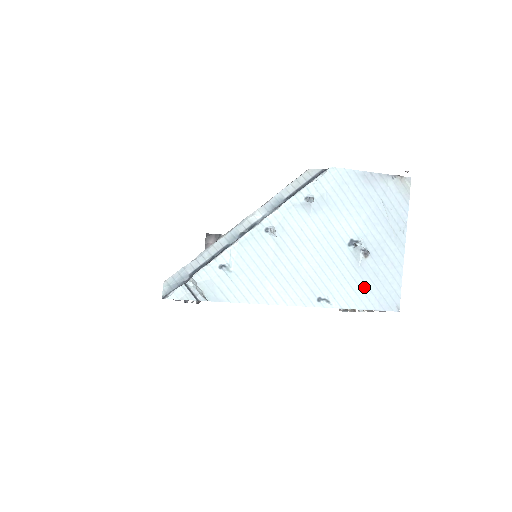
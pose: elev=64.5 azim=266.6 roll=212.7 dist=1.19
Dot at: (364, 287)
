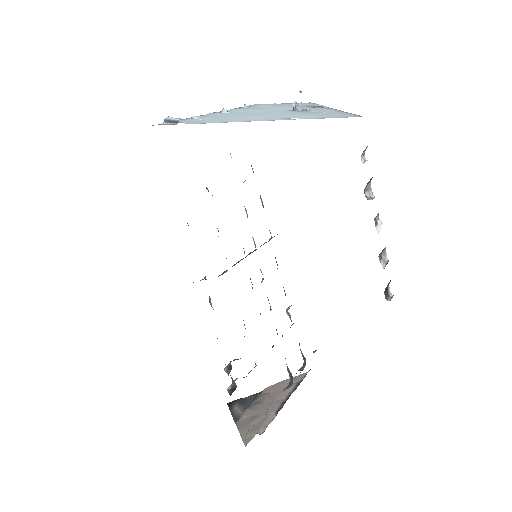
Dot at: (320, 116)
